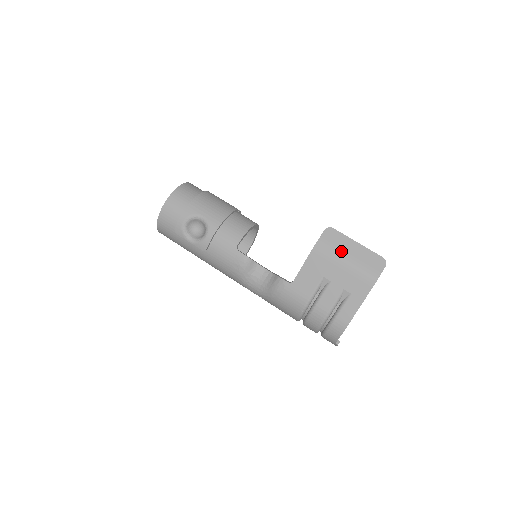
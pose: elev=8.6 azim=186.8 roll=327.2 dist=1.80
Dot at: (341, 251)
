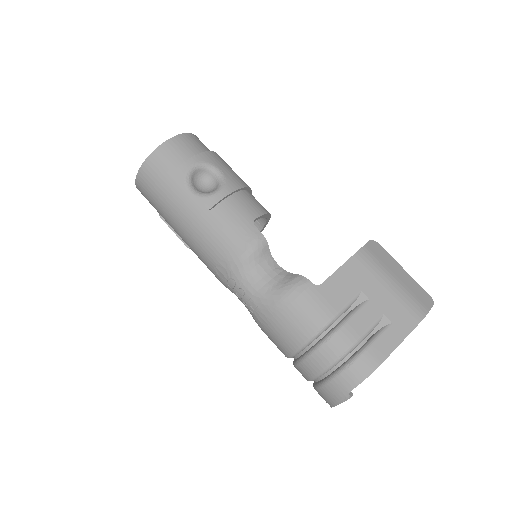
Dot at: (387, 268)
